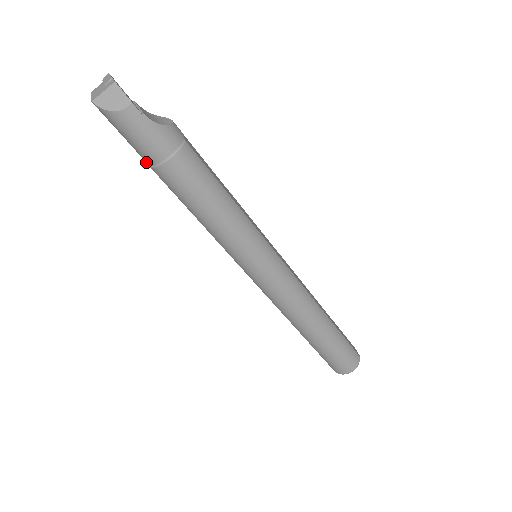
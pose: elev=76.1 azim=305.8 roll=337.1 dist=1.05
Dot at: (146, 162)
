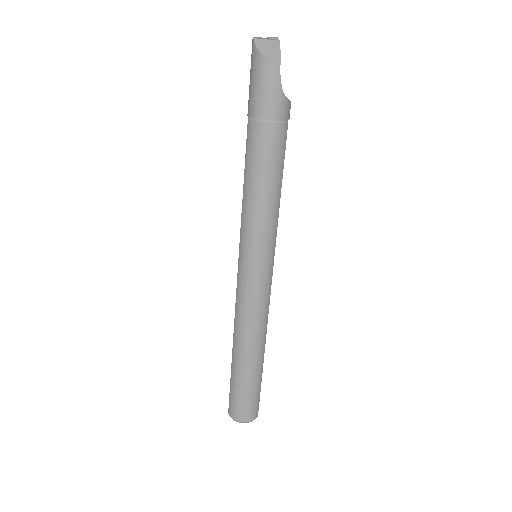
Dot at: (248, 112)
